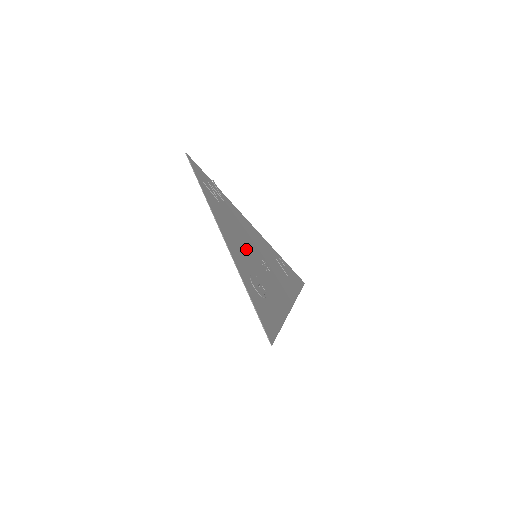
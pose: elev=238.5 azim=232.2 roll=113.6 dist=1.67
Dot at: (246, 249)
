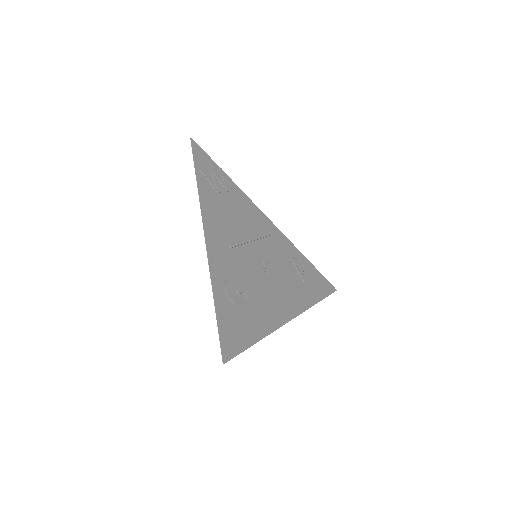
Dot at: (241, 248)
